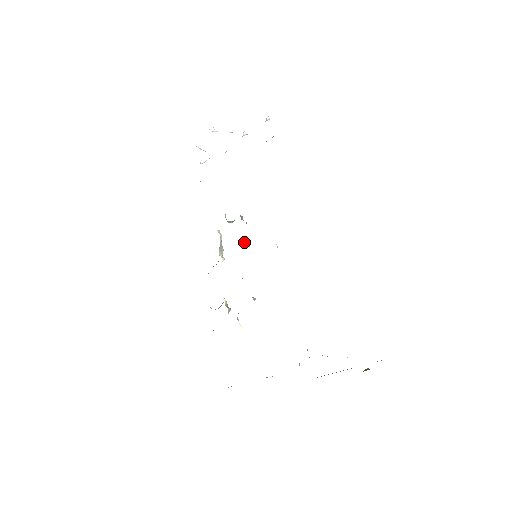
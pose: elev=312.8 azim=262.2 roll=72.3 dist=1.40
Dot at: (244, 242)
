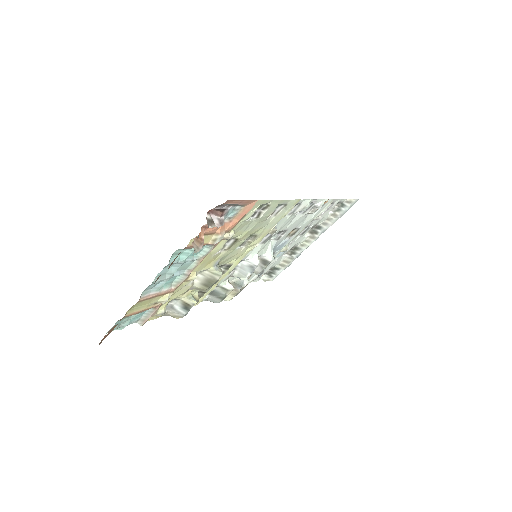
Dot at: occluded
